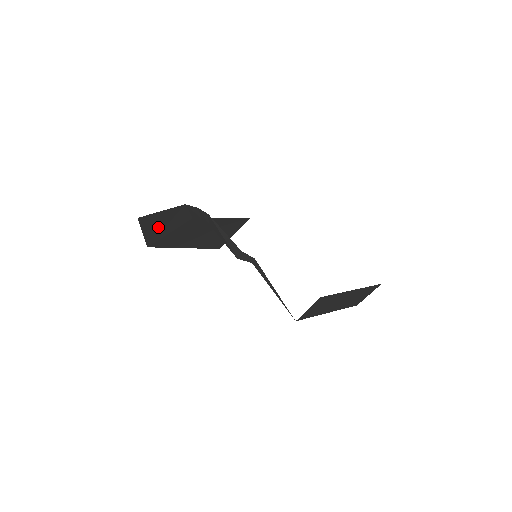
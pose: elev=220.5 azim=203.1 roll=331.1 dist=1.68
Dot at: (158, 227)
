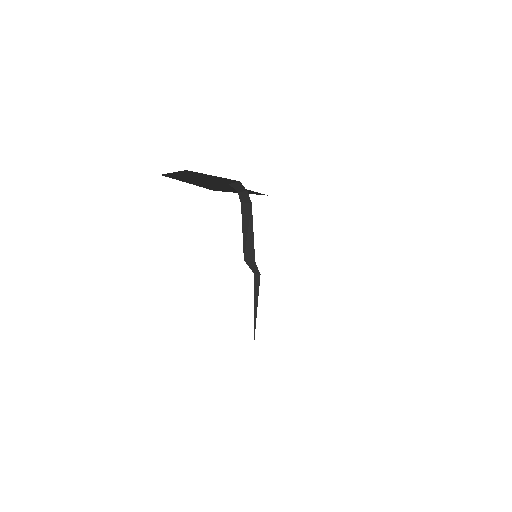
Dot at: (192, 175)
